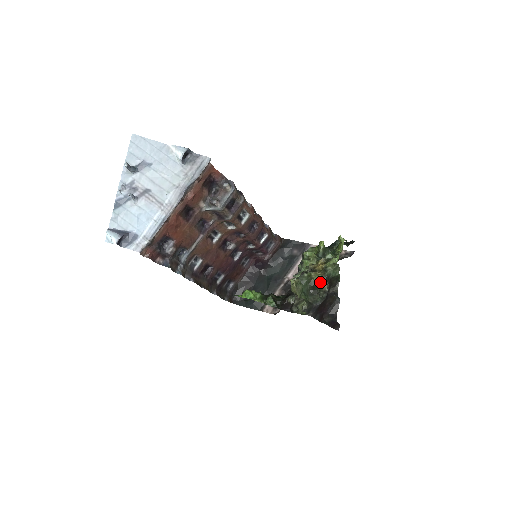
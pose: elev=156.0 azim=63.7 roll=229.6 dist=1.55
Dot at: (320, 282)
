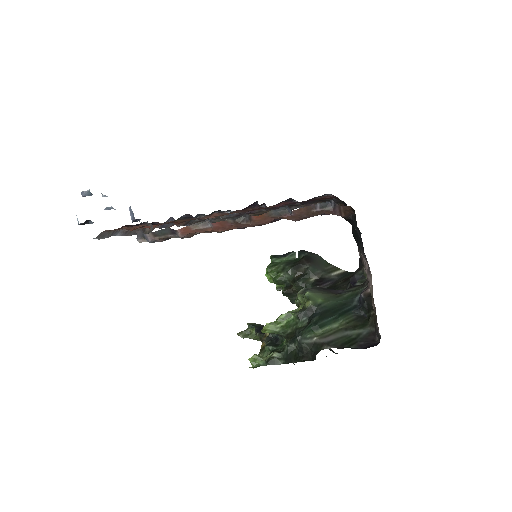
Dot at: occluded
